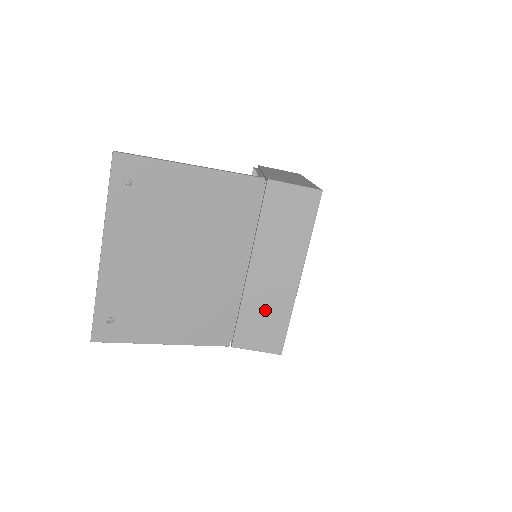
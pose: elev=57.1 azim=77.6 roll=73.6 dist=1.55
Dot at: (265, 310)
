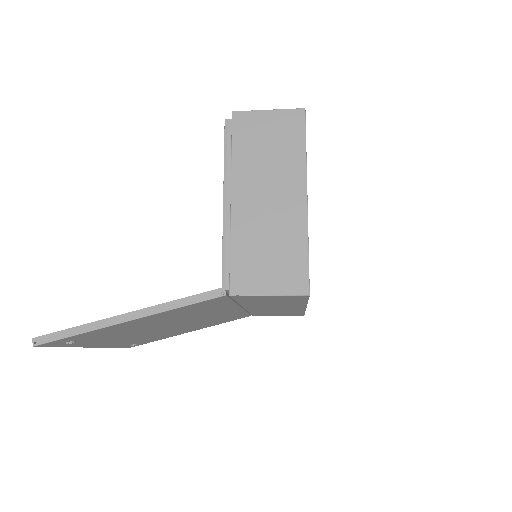
Dot at: (276, 312)
